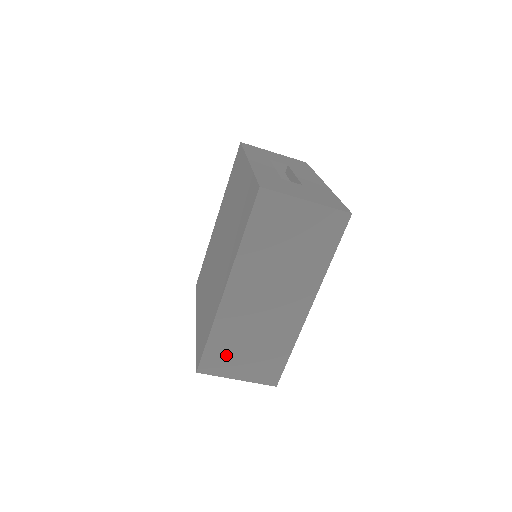
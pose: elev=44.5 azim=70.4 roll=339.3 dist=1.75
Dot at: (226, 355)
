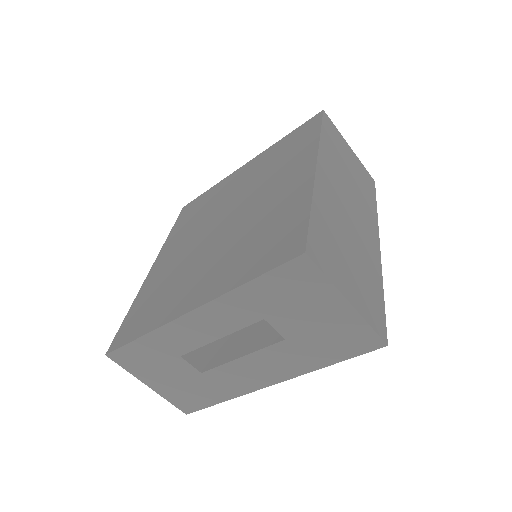
Dot at: (331, 249)
